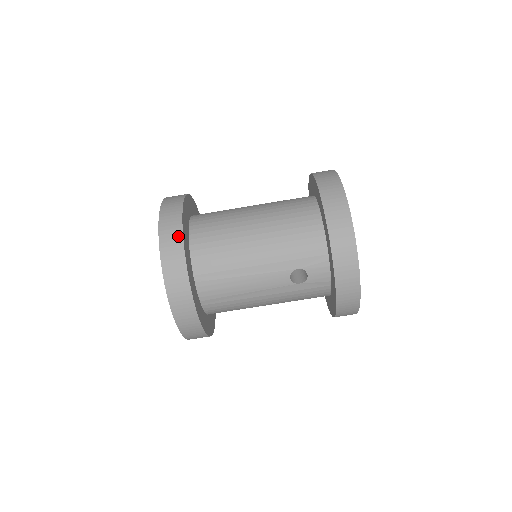
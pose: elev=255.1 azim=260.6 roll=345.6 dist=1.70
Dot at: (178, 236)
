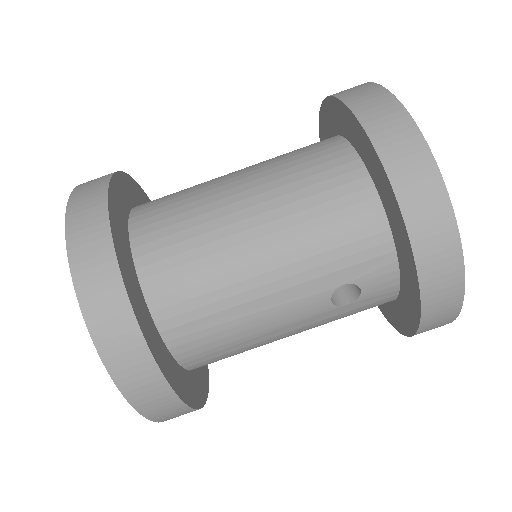
Dot at: (112, 279)
